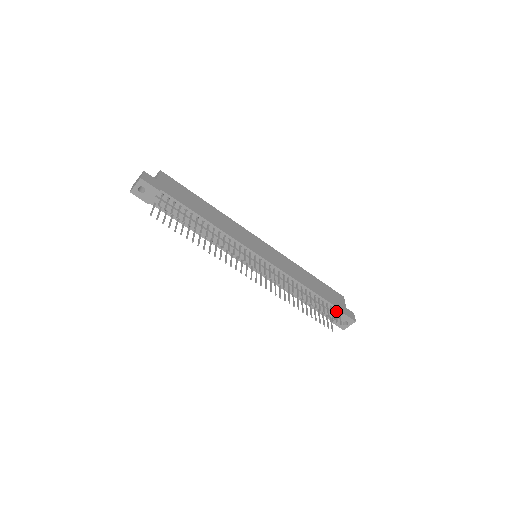
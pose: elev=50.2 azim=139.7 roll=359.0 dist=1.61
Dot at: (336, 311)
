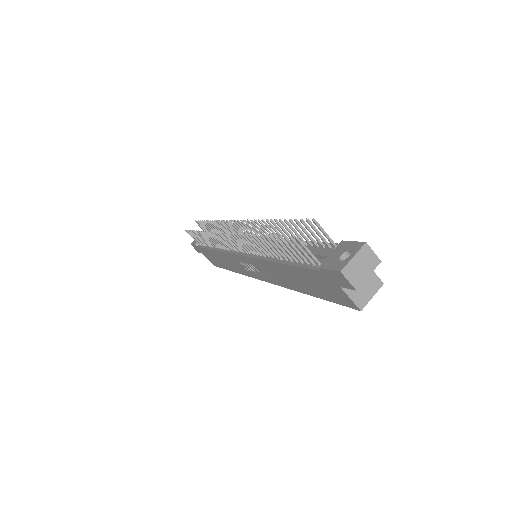
Dot at: (332, 250)
